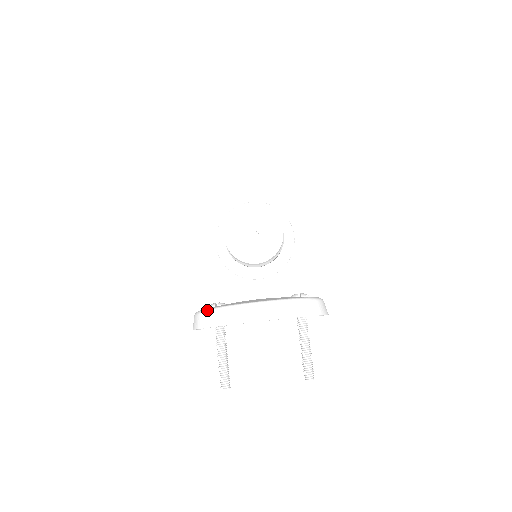
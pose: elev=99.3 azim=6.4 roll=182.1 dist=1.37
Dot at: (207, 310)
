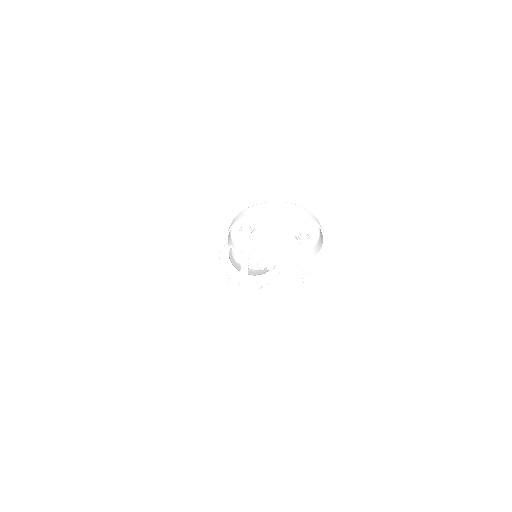
Dot at: (248, 207)
